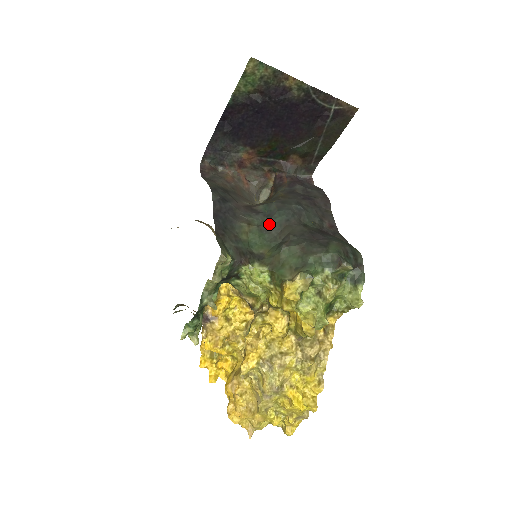
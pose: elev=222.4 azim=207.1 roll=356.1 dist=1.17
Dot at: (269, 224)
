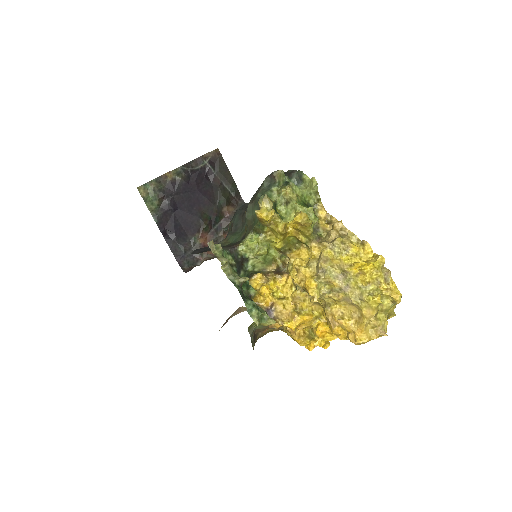
Dot at: (234, 227)
